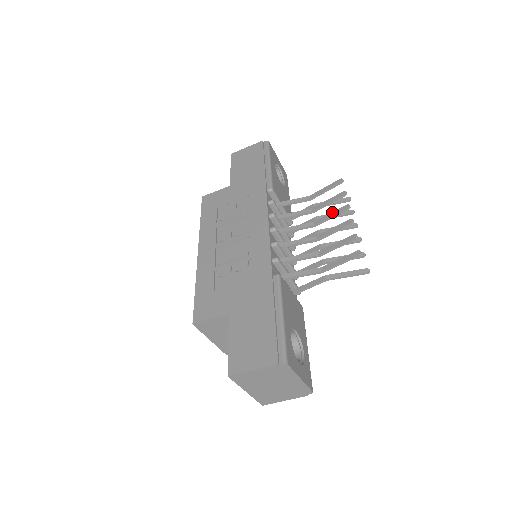
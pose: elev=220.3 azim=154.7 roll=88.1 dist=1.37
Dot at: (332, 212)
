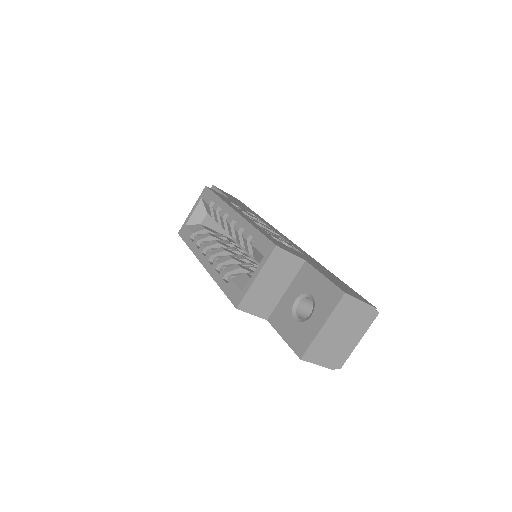
Dot at: occluded
